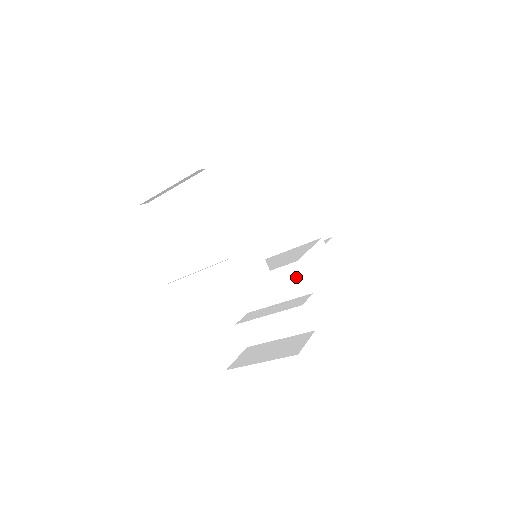
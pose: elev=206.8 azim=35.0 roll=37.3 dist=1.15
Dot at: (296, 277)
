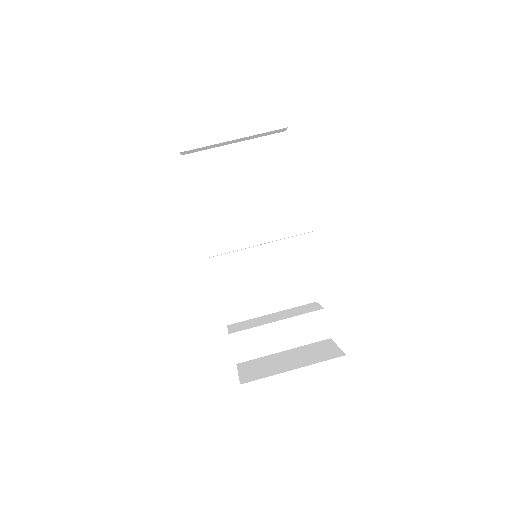
Dot at: occluded
